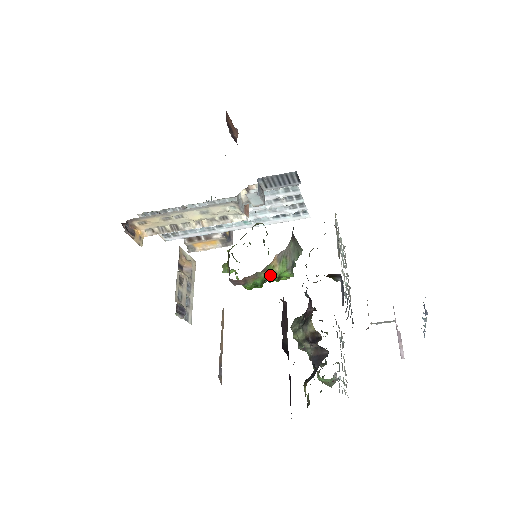
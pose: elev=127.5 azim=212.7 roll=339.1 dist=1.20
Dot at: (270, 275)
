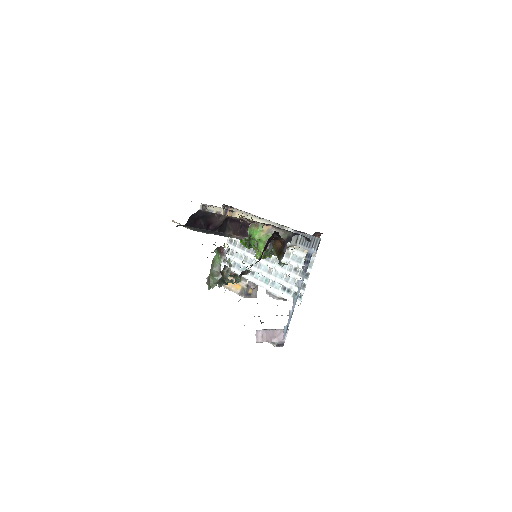
Dot at: (256, 233)
